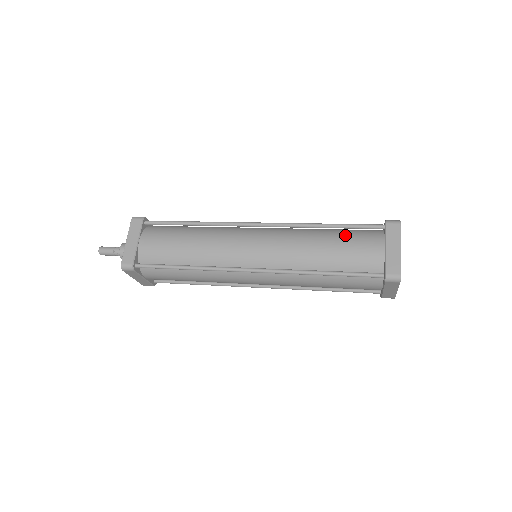
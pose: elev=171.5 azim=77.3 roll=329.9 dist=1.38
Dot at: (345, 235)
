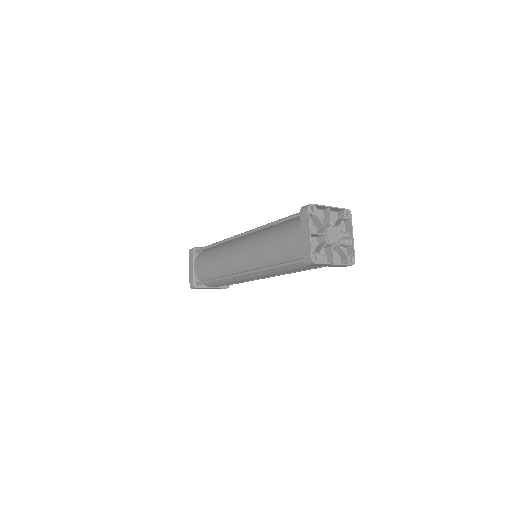
Dot at: occluded
